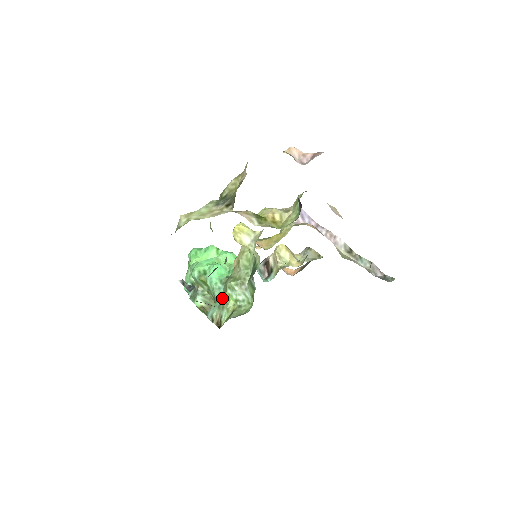
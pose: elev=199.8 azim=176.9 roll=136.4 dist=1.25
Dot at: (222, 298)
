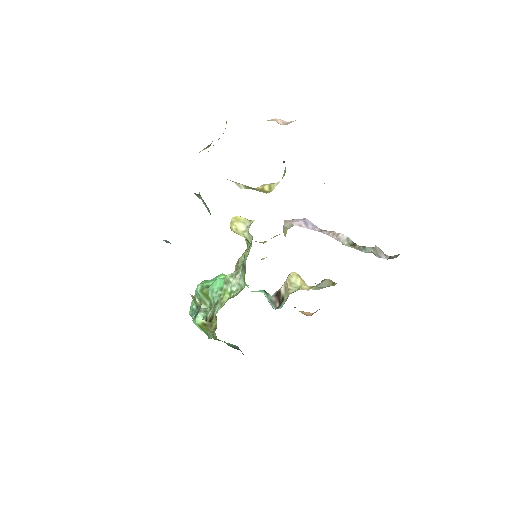
Dot at: occluded
